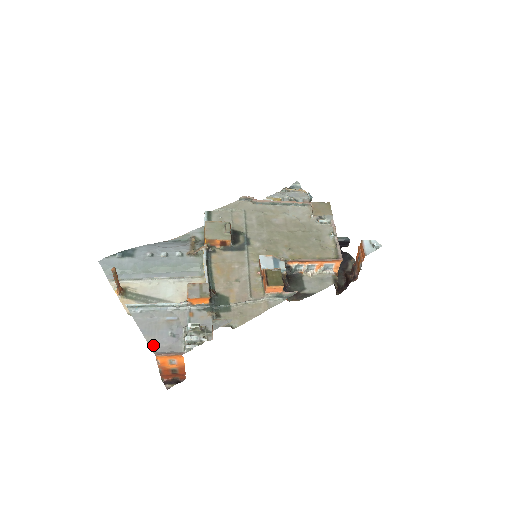
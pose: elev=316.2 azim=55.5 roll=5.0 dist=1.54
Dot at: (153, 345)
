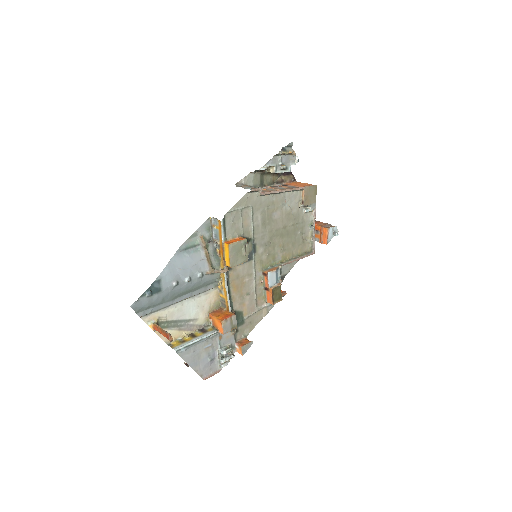
Dot at: (200, 372)
